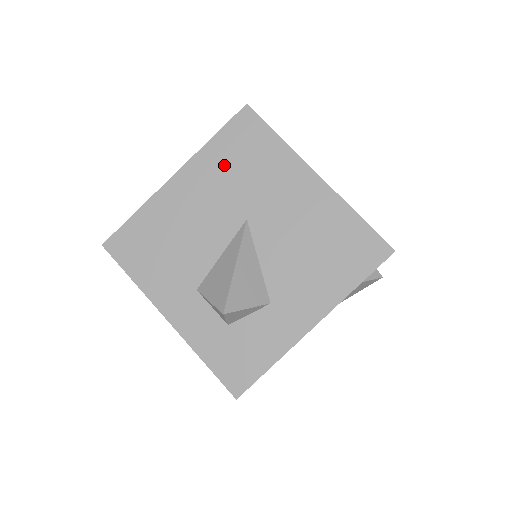
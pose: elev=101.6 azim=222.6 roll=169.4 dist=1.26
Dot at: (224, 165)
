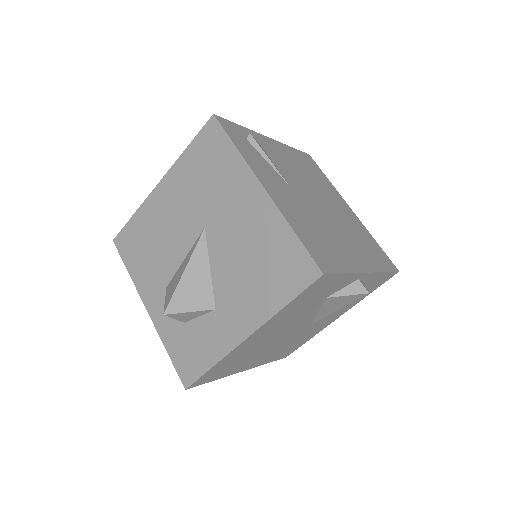
Dot at: (192, 175)
